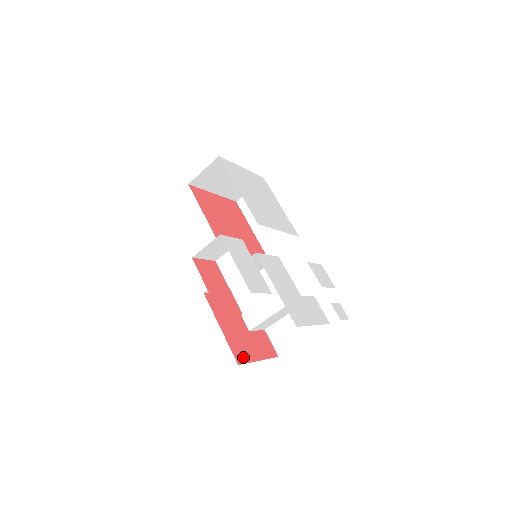
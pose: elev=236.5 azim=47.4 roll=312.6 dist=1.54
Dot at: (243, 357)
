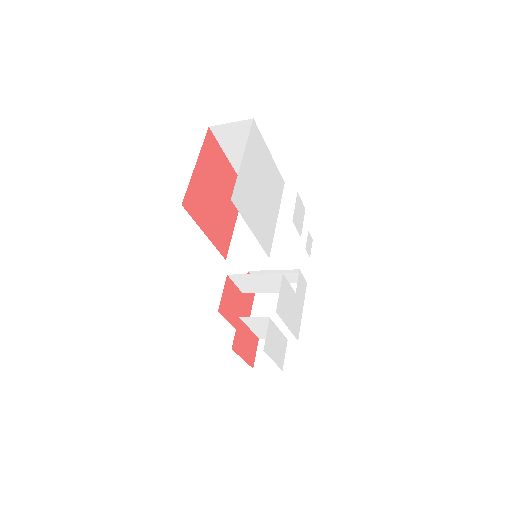
Dot at: occluded
